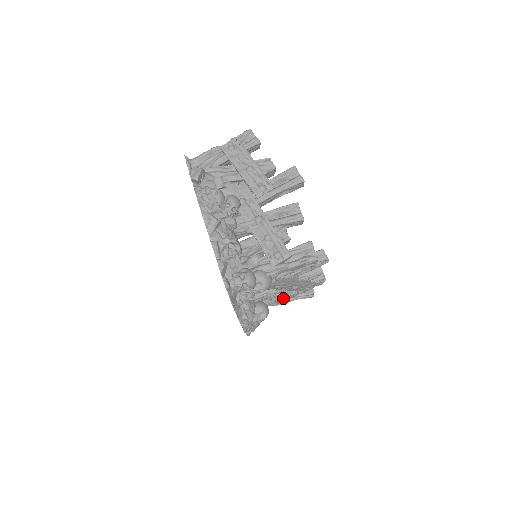
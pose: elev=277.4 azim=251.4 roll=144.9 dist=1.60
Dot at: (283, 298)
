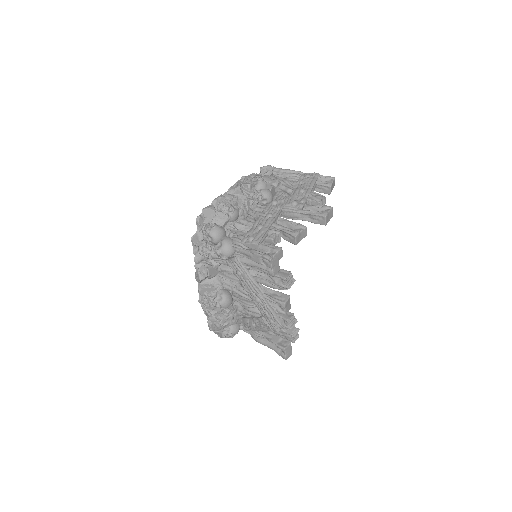
Dot at: (254, 320)
